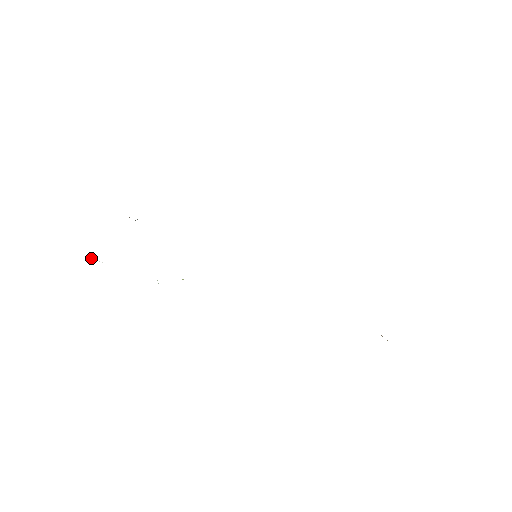
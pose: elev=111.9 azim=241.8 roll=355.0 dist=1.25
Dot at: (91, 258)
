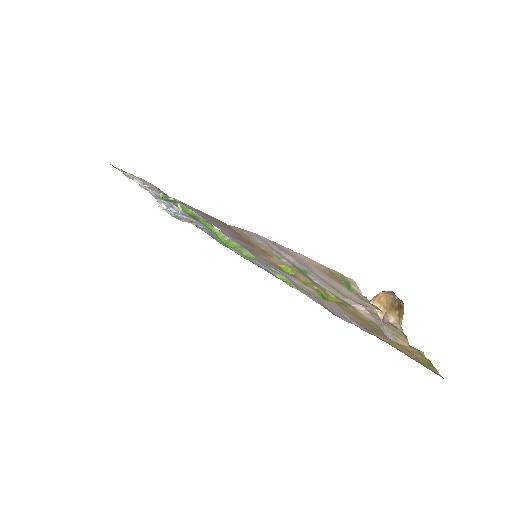
Dot at: occluded
